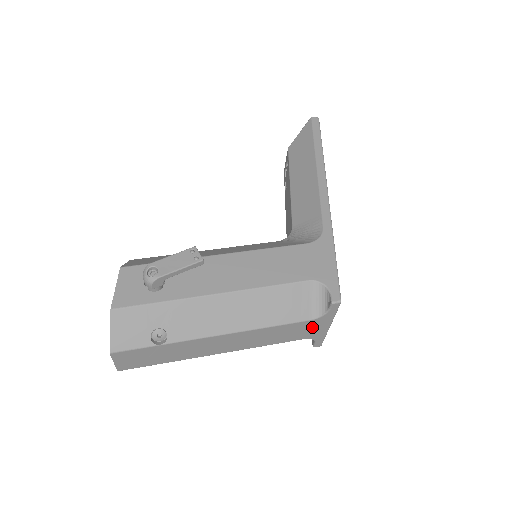
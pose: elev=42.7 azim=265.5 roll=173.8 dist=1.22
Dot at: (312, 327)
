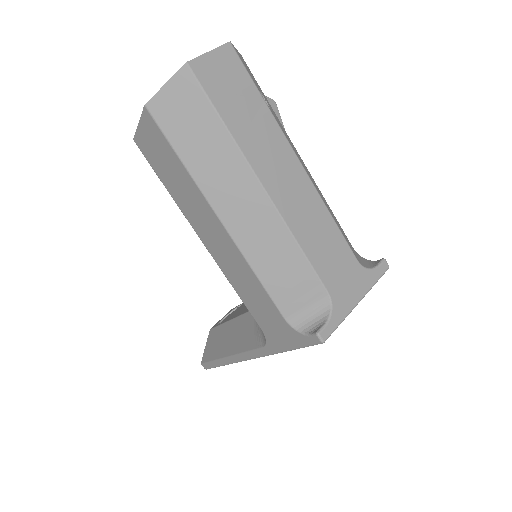
Dot at: (350, 278)
